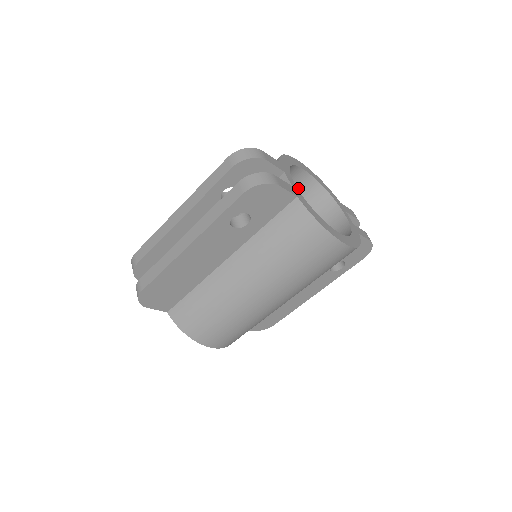
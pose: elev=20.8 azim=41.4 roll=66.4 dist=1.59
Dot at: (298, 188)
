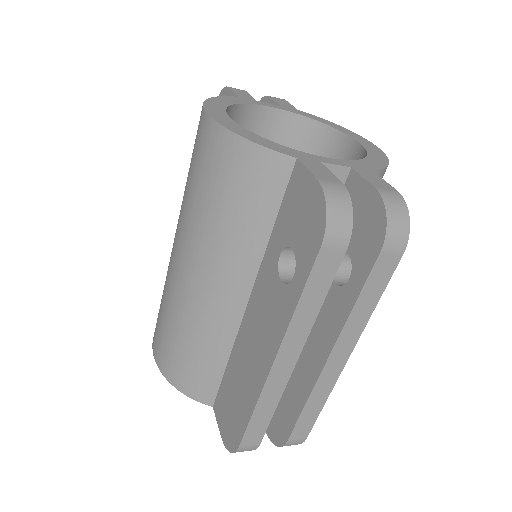
Dot at: occluded
